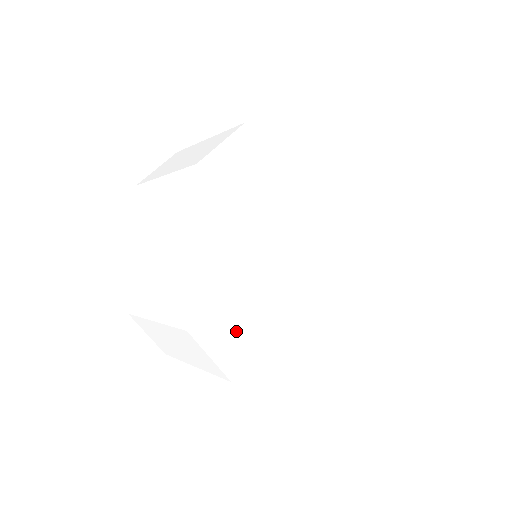
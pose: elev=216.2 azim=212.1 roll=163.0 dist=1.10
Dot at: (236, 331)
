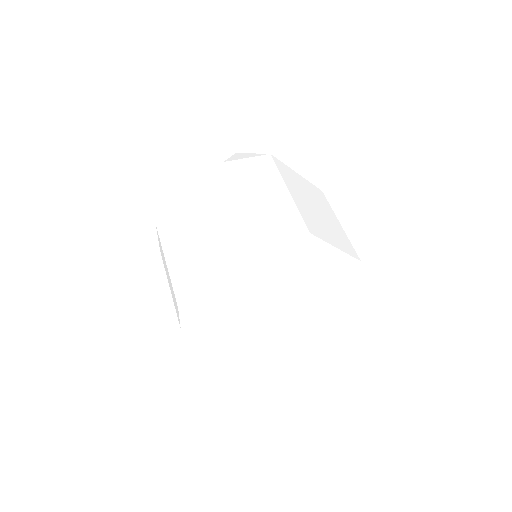
Dot at: occluded
